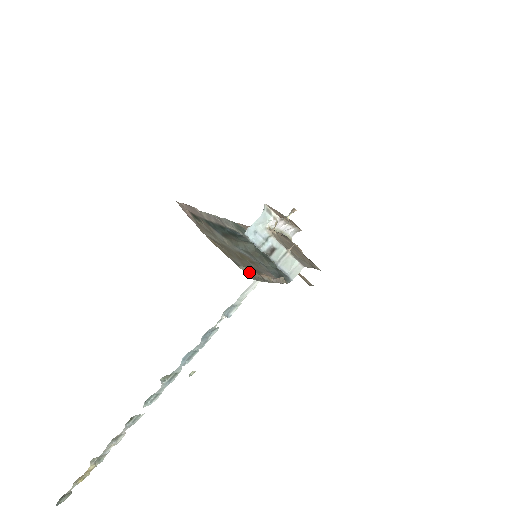
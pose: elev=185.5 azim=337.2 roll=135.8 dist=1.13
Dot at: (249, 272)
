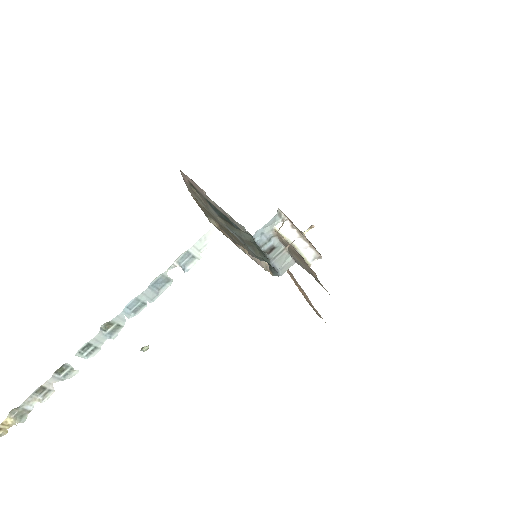
Dot at: (215, 223)
